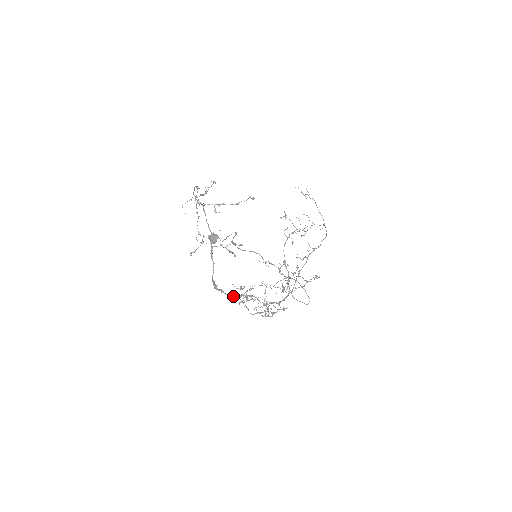
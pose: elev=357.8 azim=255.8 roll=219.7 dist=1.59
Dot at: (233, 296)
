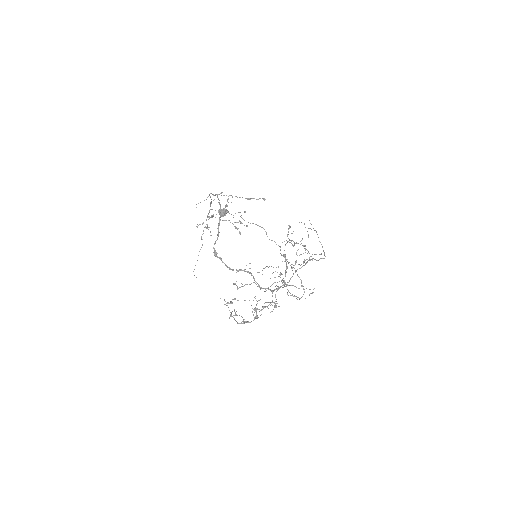
Dot at: (230, 268)
